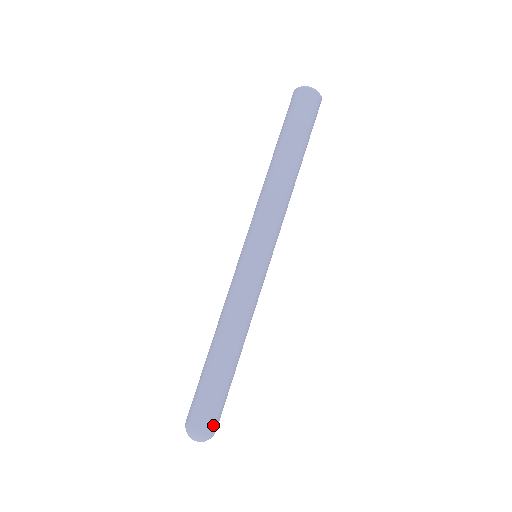
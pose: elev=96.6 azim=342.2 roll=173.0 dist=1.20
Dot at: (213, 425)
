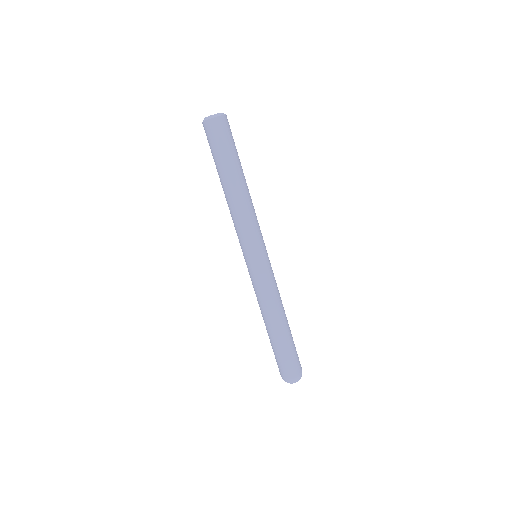
Dot at: occluded
